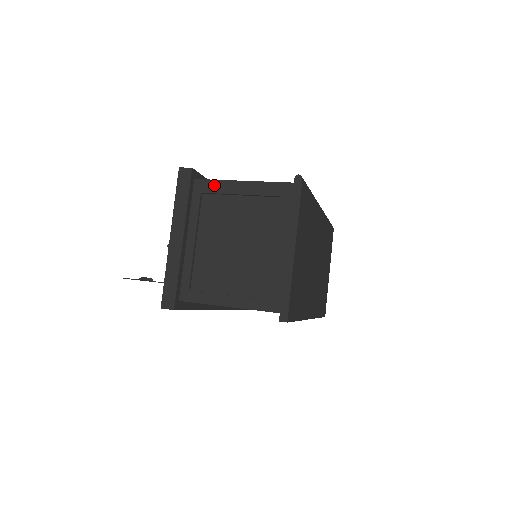
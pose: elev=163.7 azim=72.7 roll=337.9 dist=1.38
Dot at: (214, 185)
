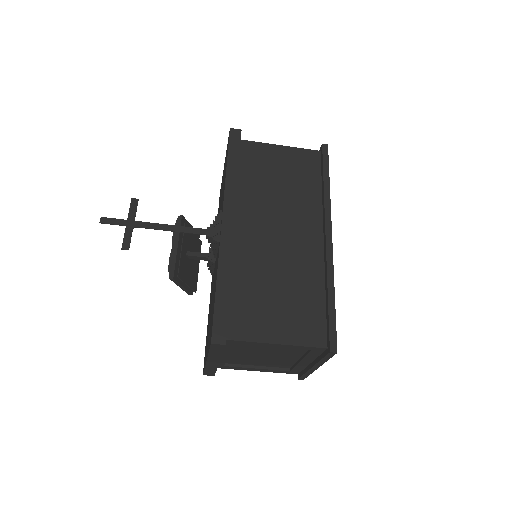
Dot at: occluded
